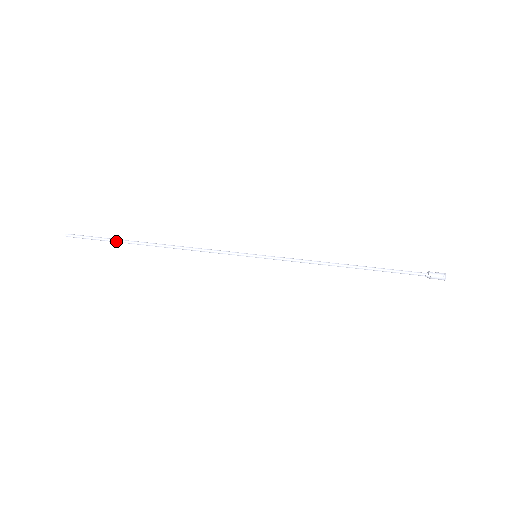
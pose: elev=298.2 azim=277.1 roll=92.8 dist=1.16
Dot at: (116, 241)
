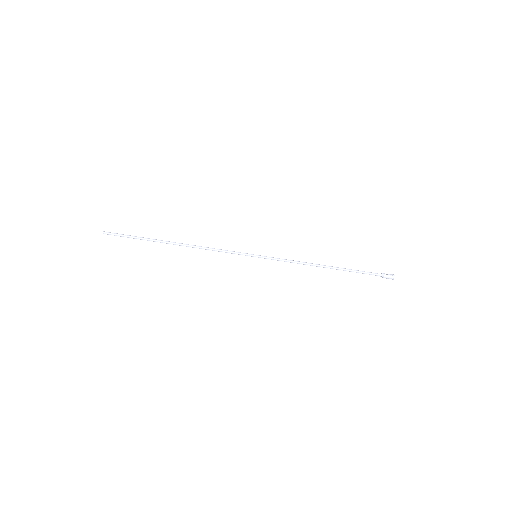
Dot at: occluded
